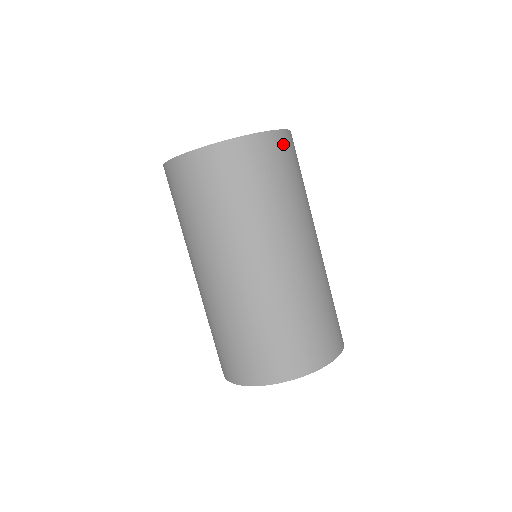
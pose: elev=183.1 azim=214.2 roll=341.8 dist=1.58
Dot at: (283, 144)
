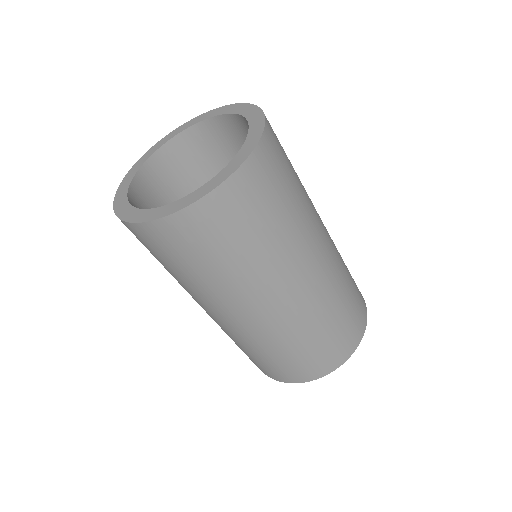
Dot at: (272, 130)
